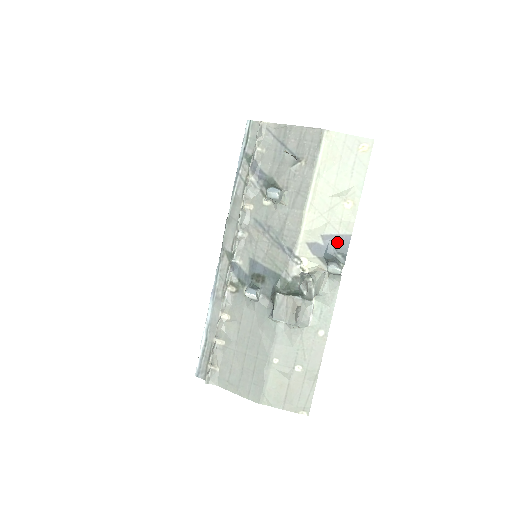
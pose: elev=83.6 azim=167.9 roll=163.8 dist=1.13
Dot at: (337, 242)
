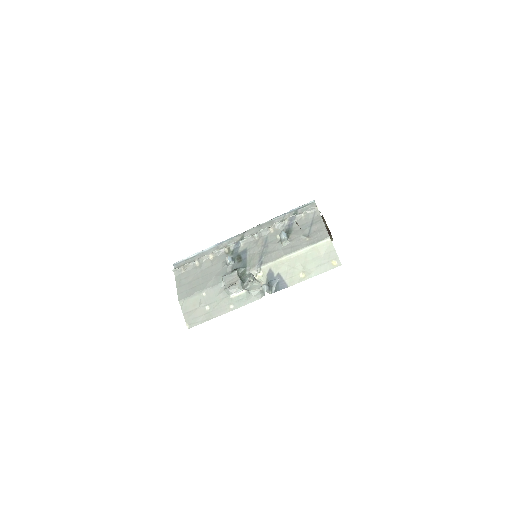
Dot at: (280, 282)
